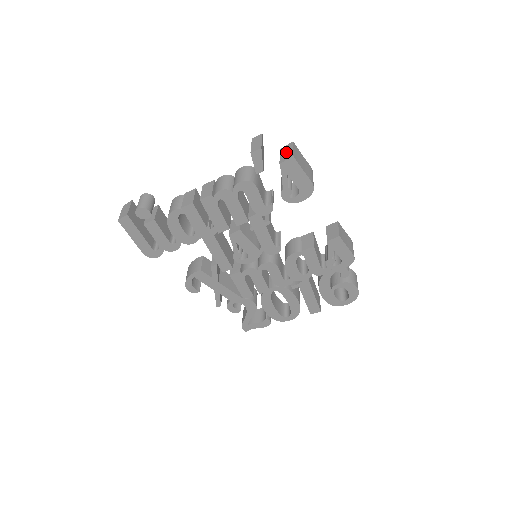
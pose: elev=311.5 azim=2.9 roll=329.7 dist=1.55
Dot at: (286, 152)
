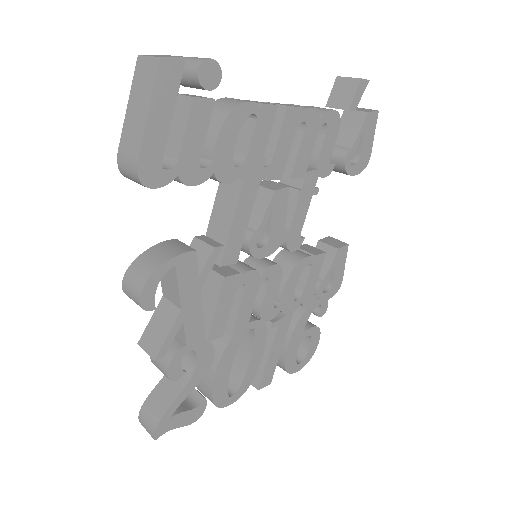
Dot at: (361, 109)
